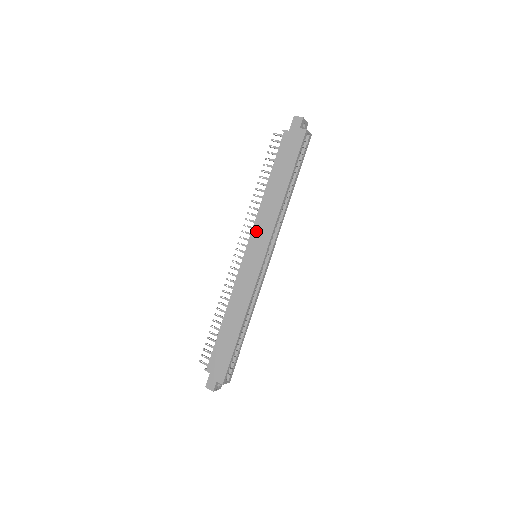
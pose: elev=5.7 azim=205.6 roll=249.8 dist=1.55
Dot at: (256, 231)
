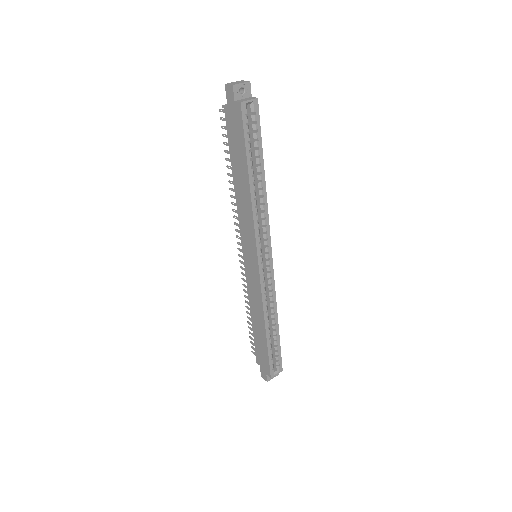
Dot at: (243, 233)
